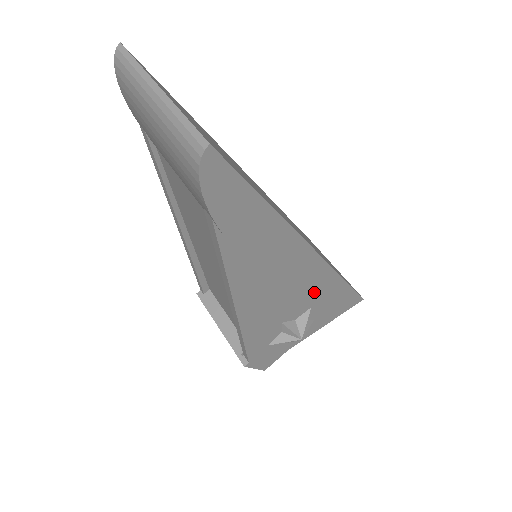
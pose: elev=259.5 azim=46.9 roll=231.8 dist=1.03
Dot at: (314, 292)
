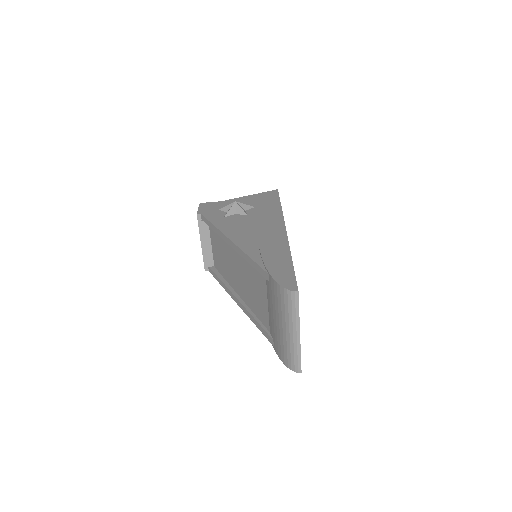
Dot at: occluded
